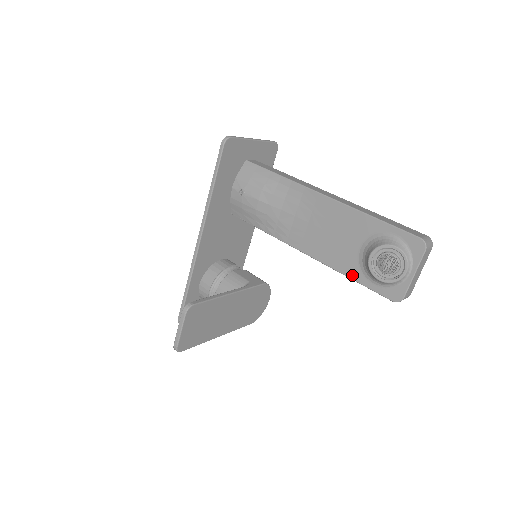
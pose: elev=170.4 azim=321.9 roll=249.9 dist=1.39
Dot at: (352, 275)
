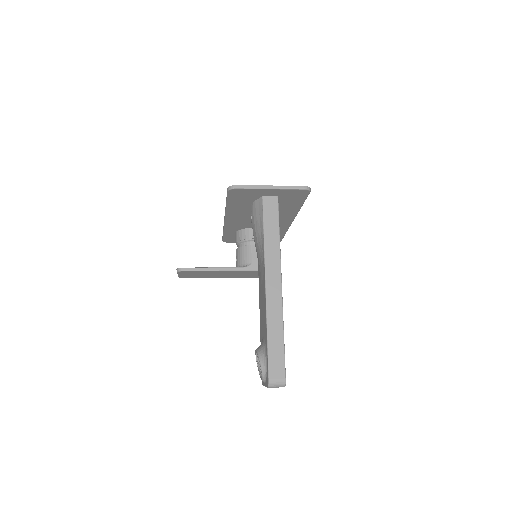
Dot at: occluded
